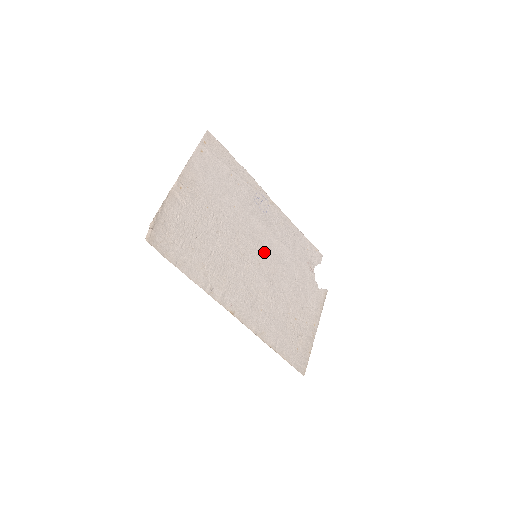
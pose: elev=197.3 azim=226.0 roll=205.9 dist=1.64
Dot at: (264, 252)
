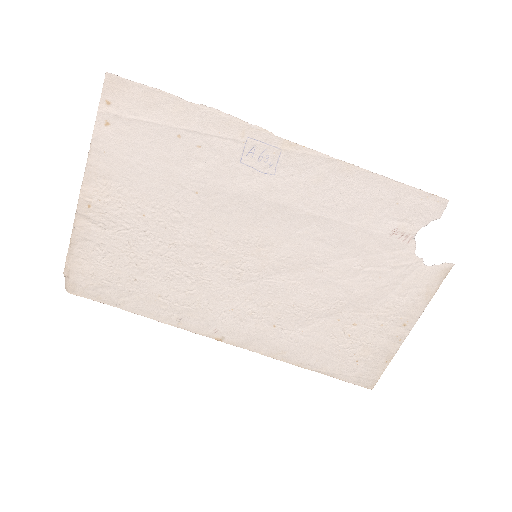
Dot at: (275, 244)
